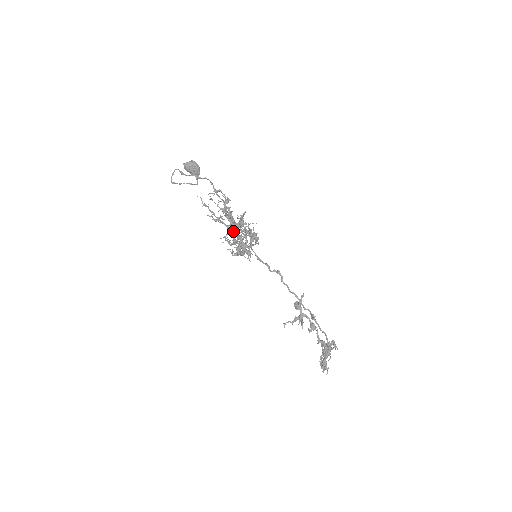
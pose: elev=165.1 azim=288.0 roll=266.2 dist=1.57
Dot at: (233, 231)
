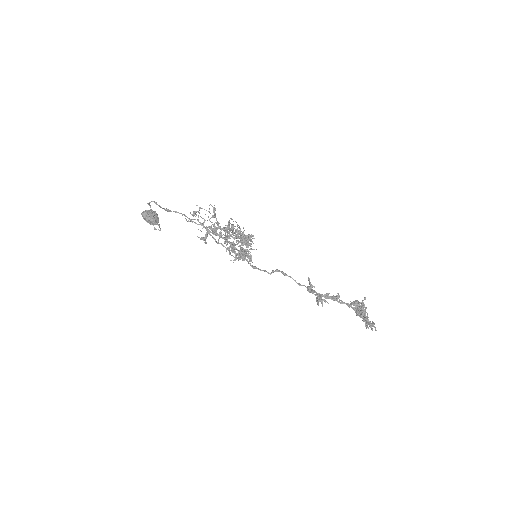
Dot at: (232, 230)
